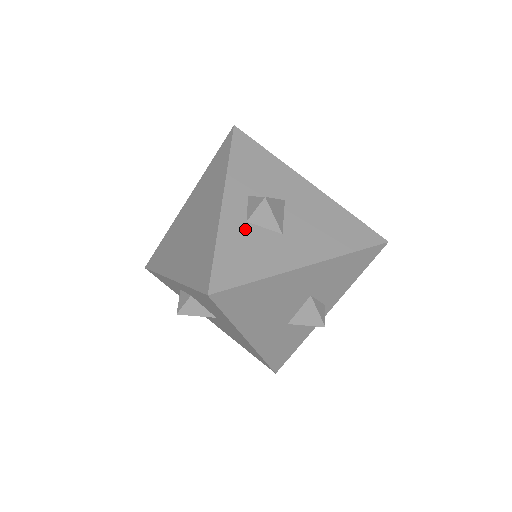
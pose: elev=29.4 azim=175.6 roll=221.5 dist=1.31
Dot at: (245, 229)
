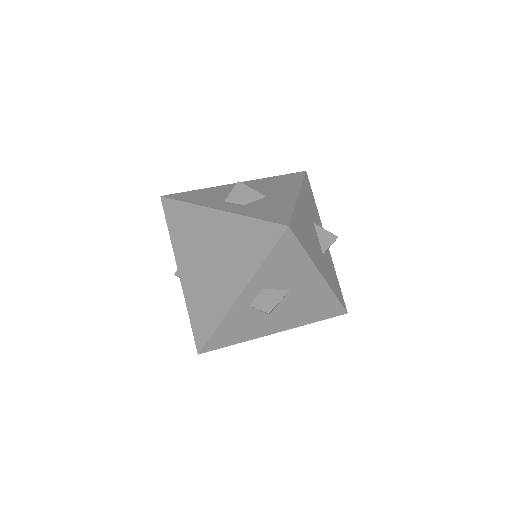
Dot at: (249, 206)
